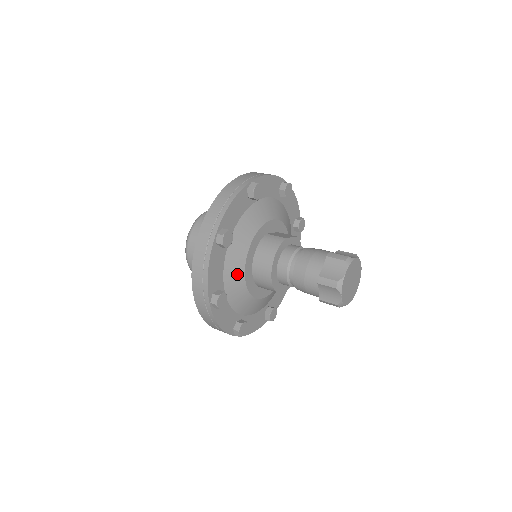
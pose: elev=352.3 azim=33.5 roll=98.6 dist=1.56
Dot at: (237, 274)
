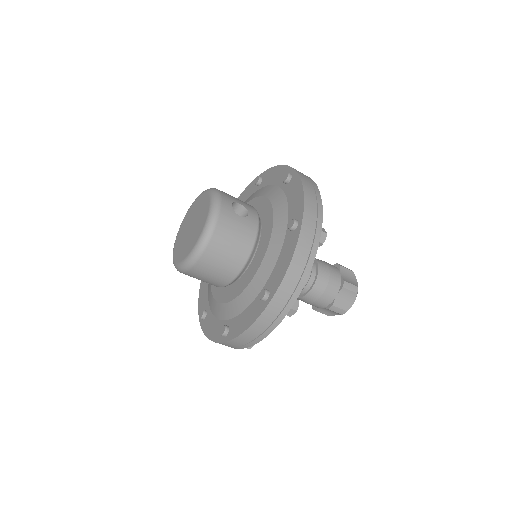
Dot at: occluded
